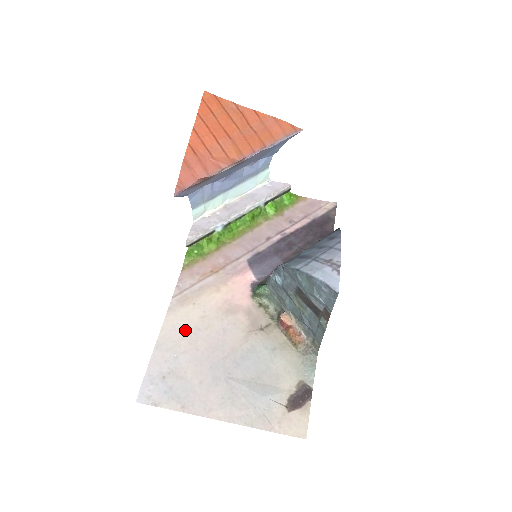
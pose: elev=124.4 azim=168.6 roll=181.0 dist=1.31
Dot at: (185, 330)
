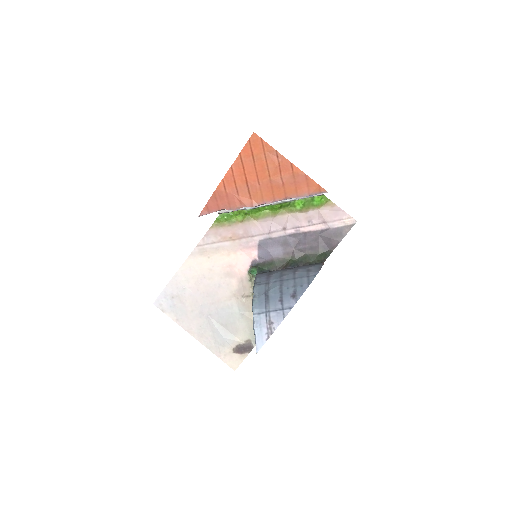
Dot at: (196, 273)
